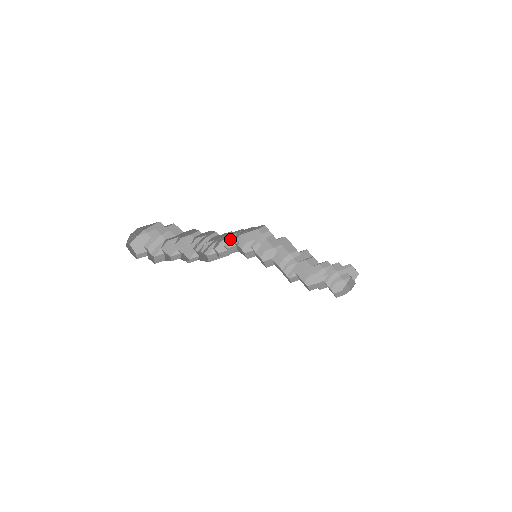
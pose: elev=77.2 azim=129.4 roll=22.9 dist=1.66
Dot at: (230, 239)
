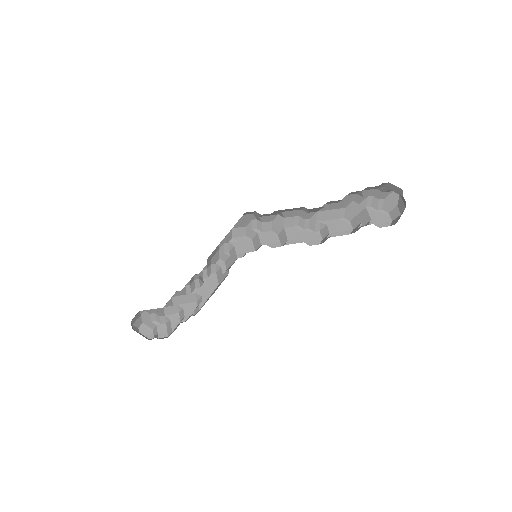
Dot at: (224, 243)
